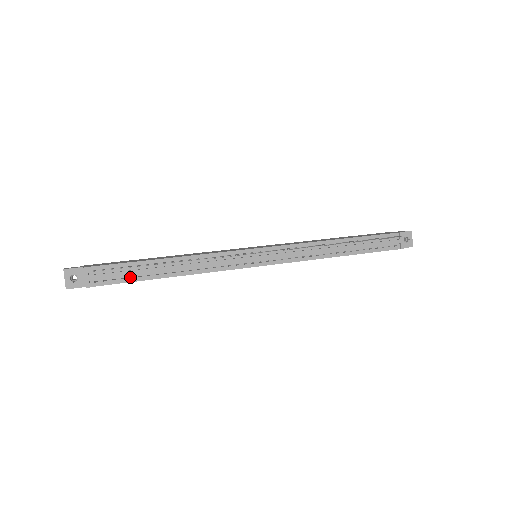
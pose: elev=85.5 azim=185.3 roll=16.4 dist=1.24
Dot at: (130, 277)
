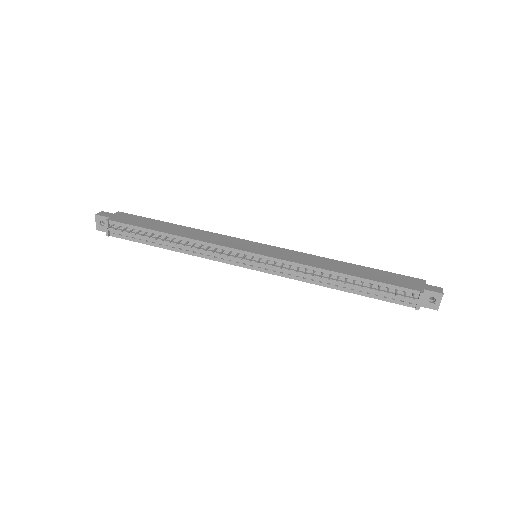
Dot at: occluded
